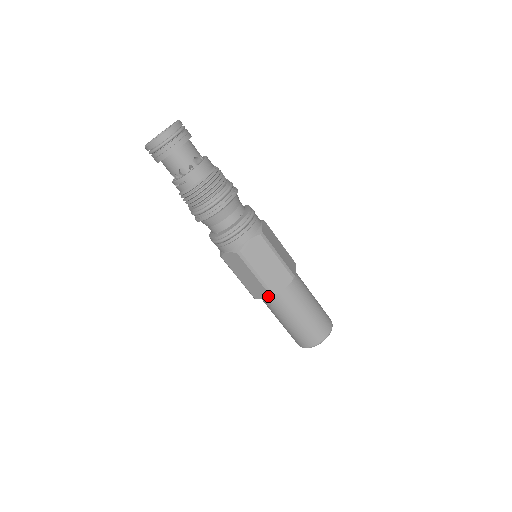
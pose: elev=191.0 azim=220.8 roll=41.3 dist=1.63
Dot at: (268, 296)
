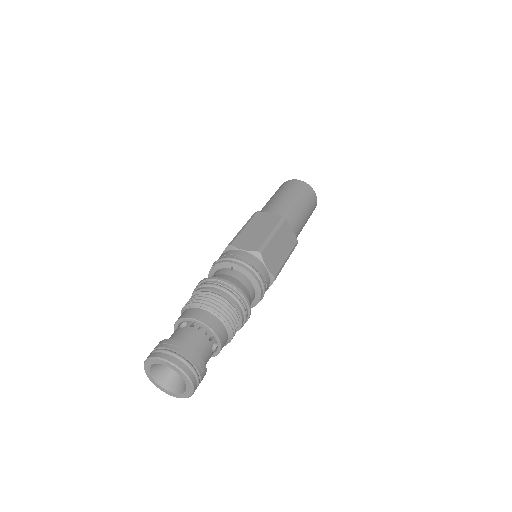
Dot at: occluded
